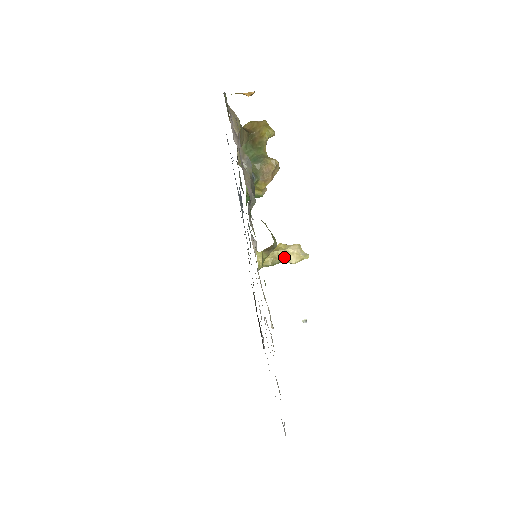
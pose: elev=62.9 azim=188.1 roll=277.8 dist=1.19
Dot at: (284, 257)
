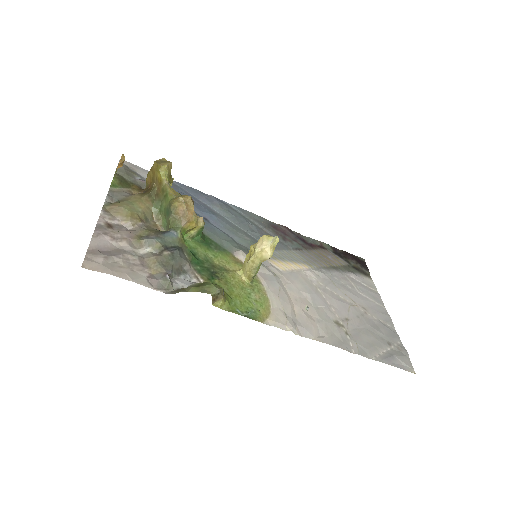
Dot at: (258, 260)
